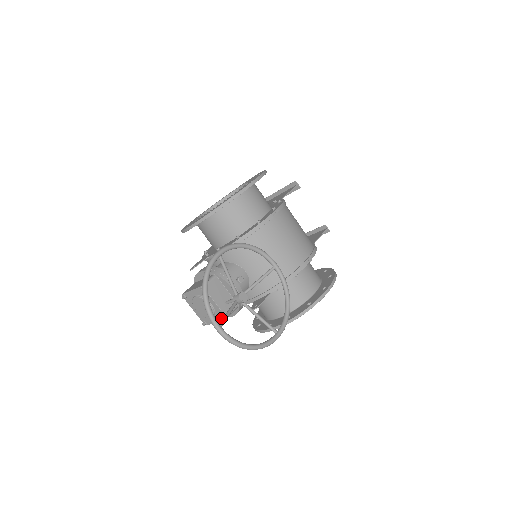
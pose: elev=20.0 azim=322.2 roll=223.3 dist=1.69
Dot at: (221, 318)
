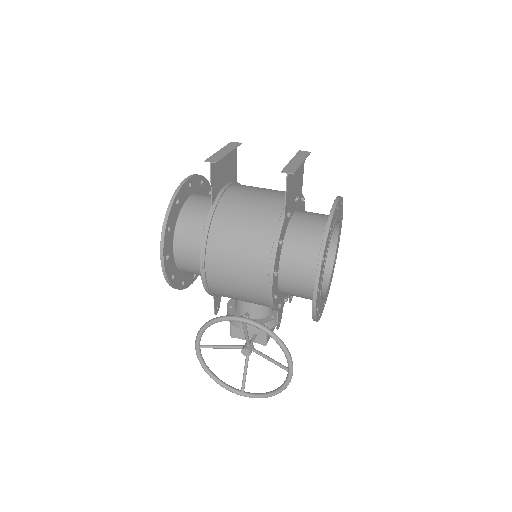
Dot at: (263, 344)
